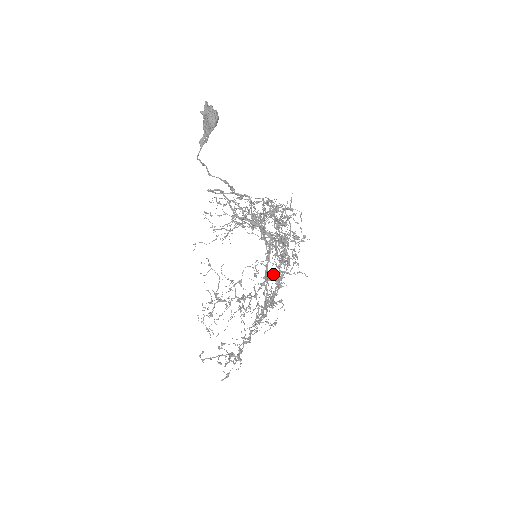
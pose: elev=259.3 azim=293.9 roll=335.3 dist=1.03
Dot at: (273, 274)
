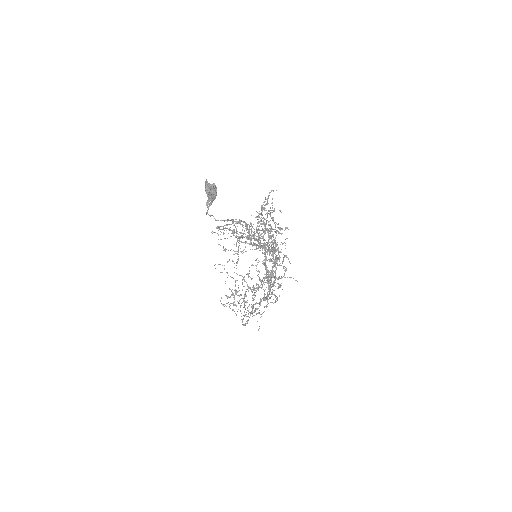
Dot at: (272, 274)
